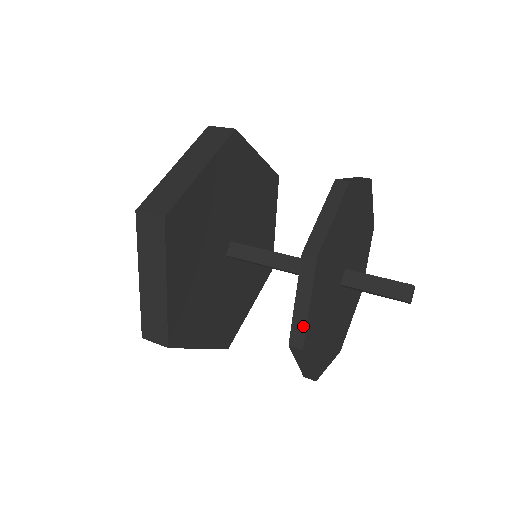
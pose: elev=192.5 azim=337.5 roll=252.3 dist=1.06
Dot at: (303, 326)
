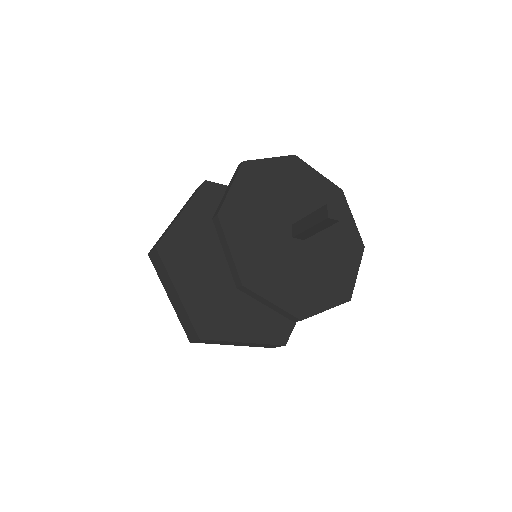
Dot at: (234, 268)
